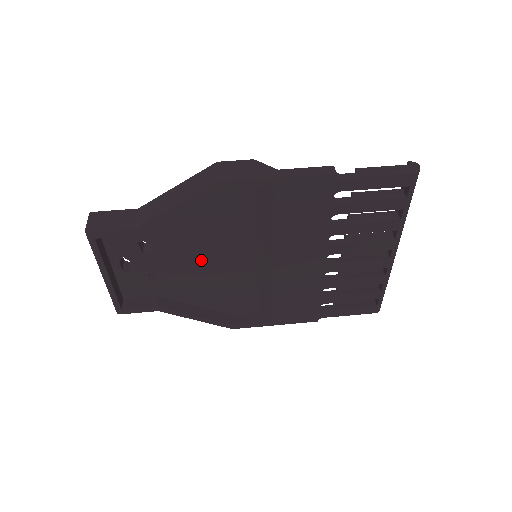
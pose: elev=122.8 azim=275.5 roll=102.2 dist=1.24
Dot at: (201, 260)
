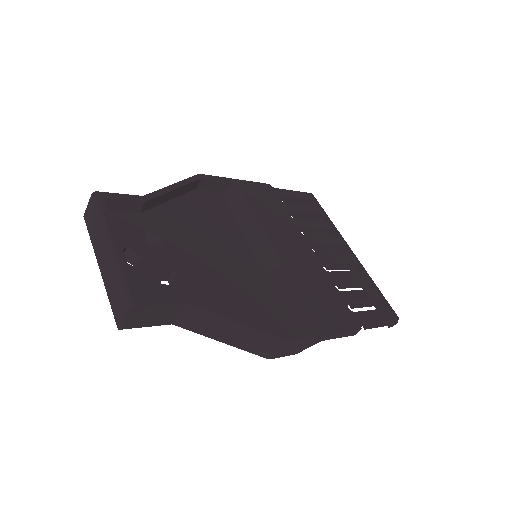
Dot at: (209, 258)
